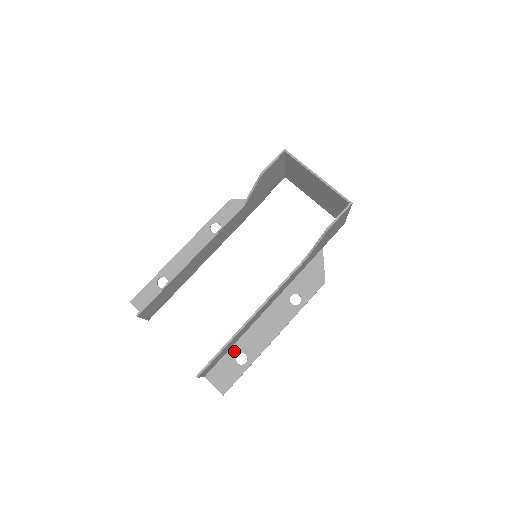
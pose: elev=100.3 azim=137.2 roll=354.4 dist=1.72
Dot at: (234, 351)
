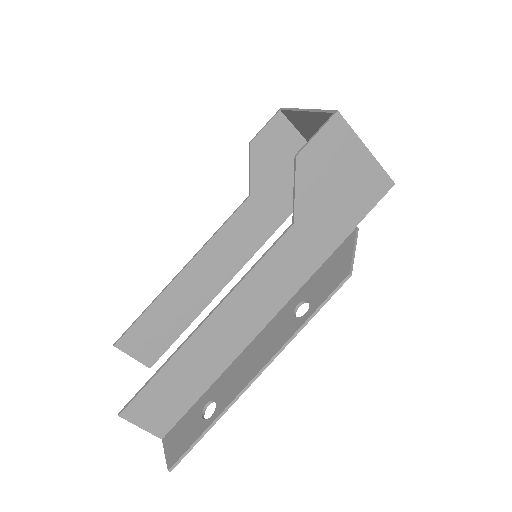
Dot at: (205, 398)
